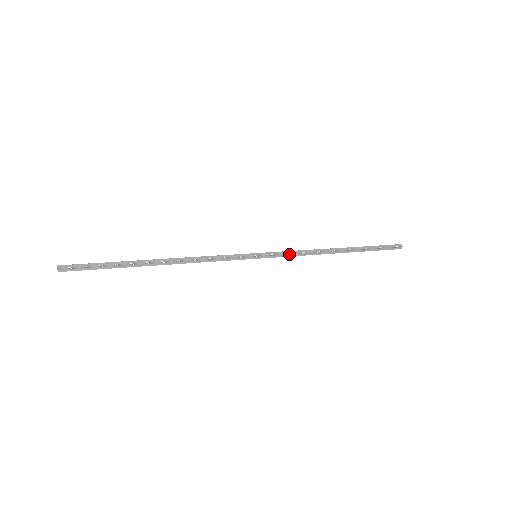
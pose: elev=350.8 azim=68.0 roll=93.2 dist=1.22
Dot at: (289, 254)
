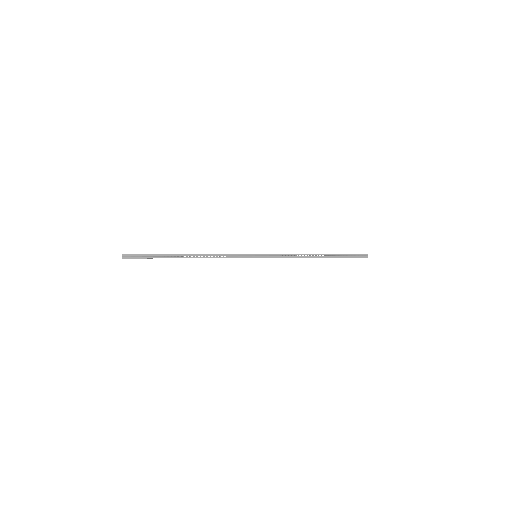
Dot at: (280, 256)
